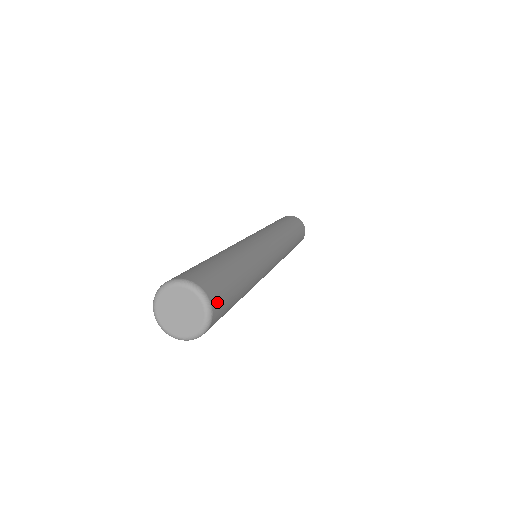
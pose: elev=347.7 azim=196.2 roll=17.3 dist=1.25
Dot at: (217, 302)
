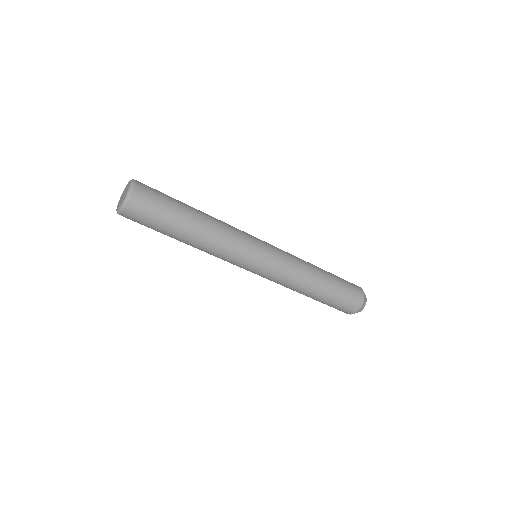
Dot at: (143, 185)
